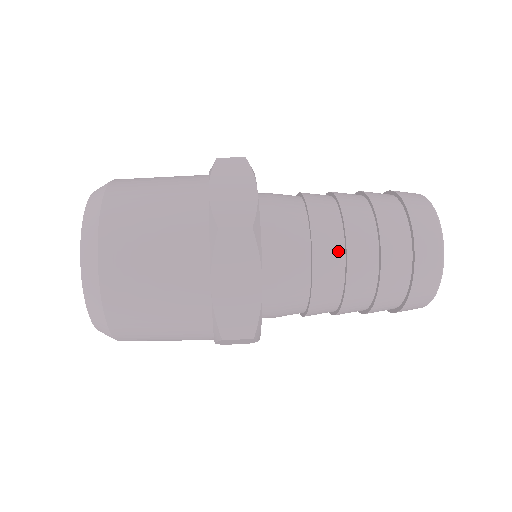
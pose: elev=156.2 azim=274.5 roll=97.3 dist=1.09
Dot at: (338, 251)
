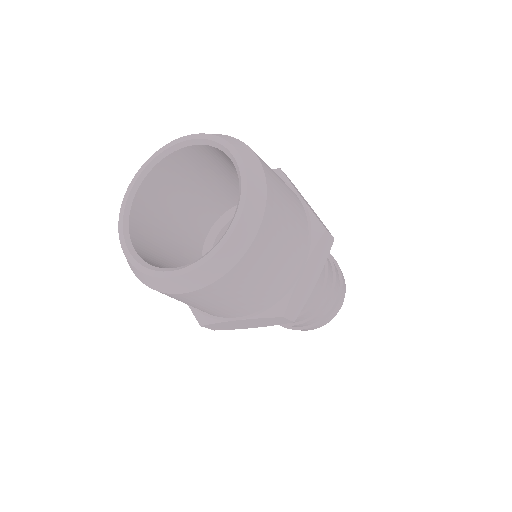
Dot at: (324, 275)
